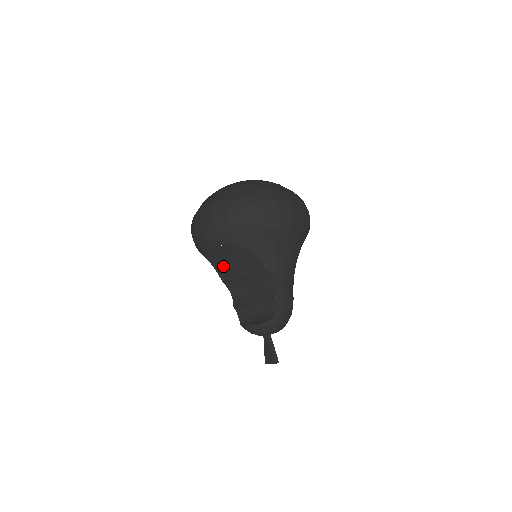
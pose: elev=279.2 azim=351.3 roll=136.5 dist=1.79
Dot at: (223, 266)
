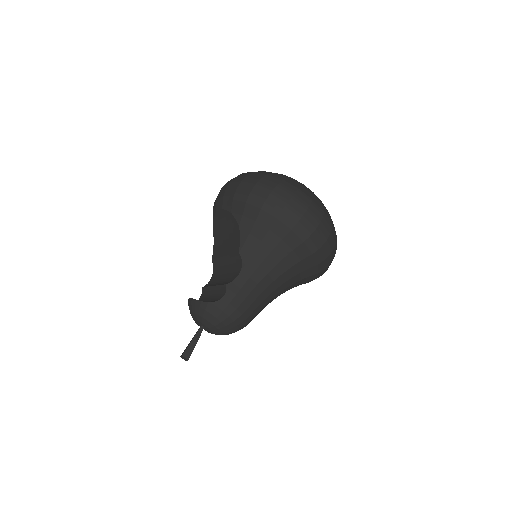
Dot at: (219, 241)
